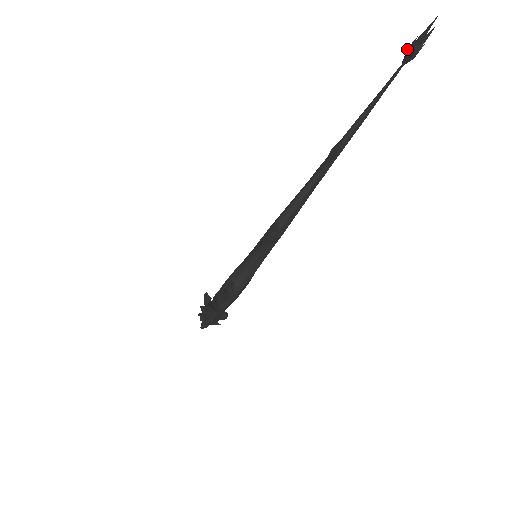
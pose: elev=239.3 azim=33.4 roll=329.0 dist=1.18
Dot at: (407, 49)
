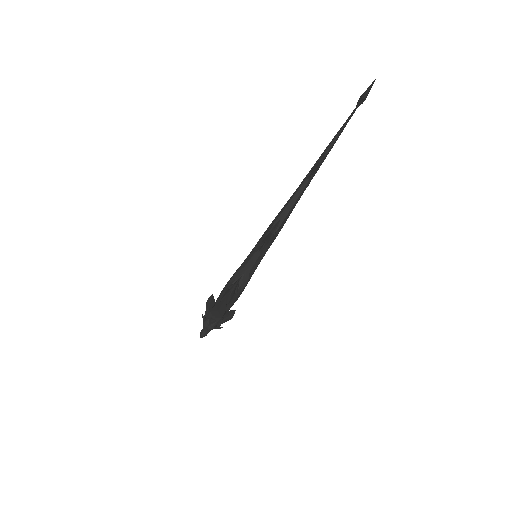
Dot at: (363, 95)
